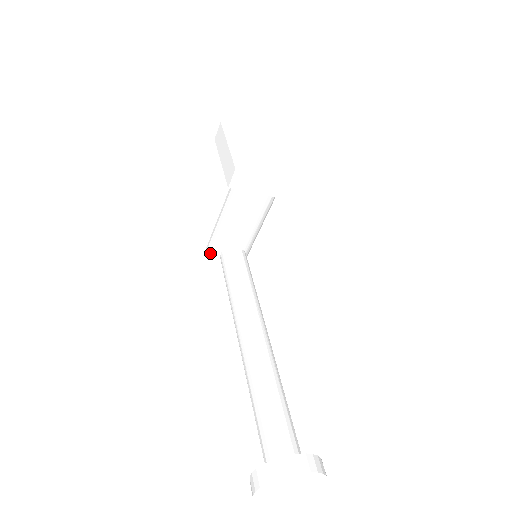
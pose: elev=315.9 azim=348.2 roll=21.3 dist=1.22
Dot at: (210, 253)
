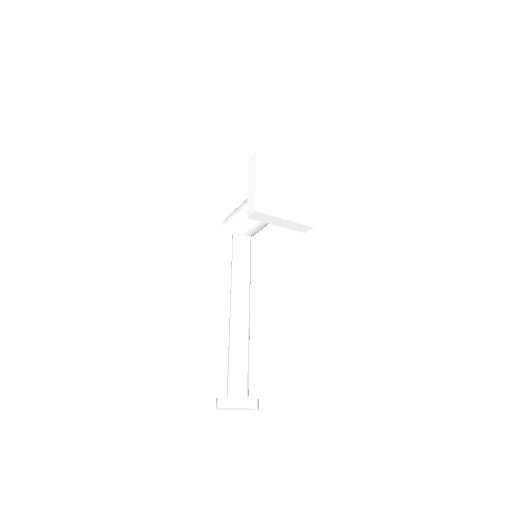
Dot at: (226, 229)
